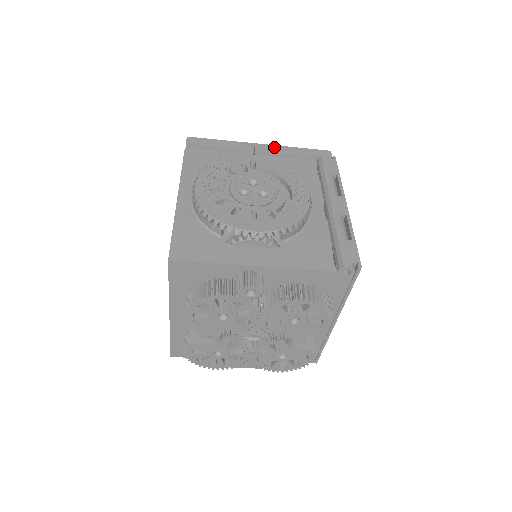
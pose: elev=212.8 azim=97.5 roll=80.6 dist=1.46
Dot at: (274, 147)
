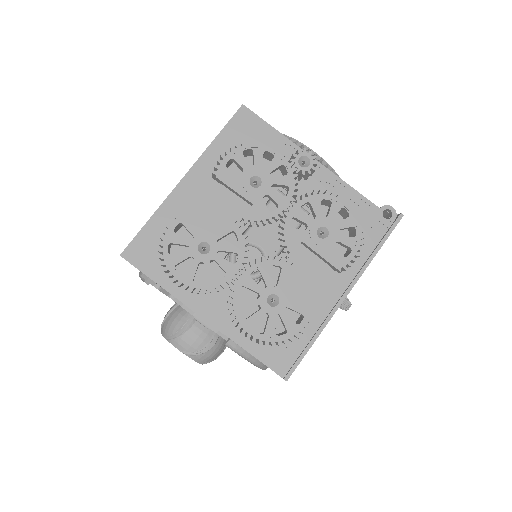
Dot at: occluded
